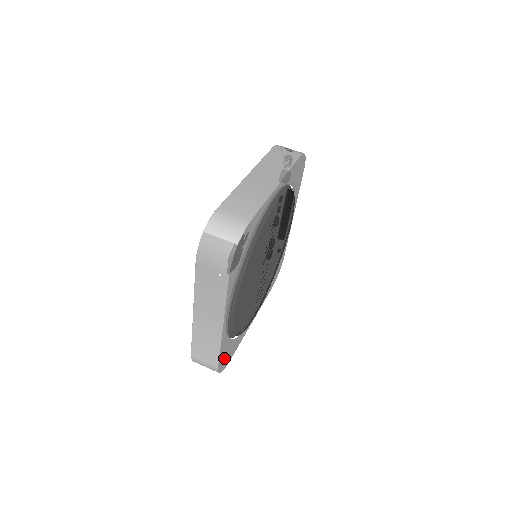
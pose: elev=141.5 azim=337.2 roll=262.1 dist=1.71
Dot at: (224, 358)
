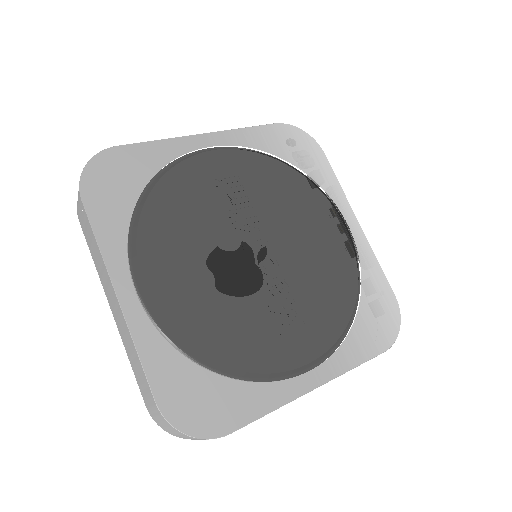
Dot at: (184, 399)
